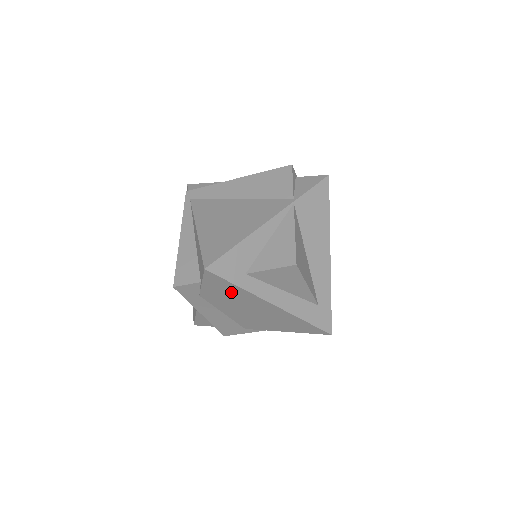
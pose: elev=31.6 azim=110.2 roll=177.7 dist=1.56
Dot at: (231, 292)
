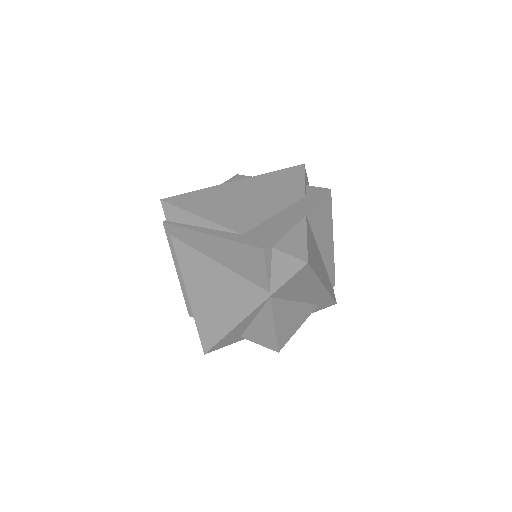
Dot at: occluded
